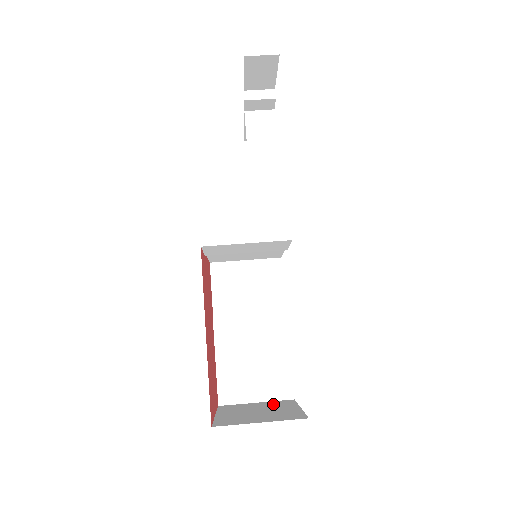
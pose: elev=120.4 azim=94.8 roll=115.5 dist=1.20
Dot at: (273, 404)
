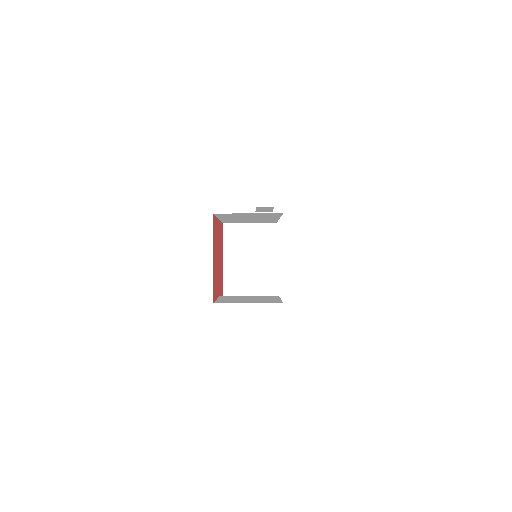
Dot at: occluded
